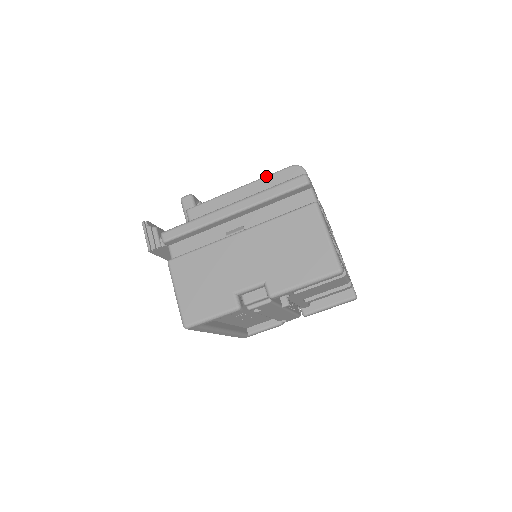
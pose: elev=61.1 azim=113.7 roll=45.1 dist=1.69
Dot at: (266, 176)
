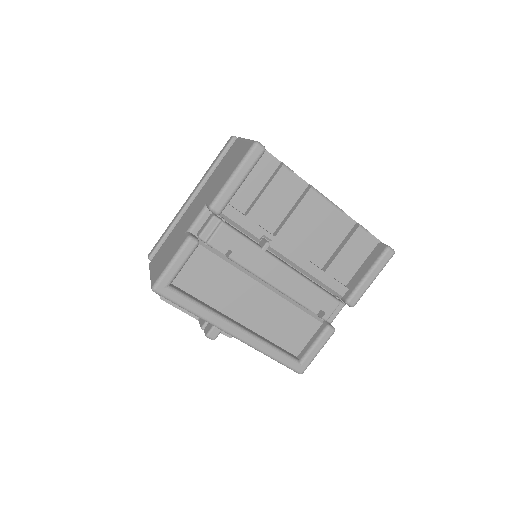
Dot at: occluded
